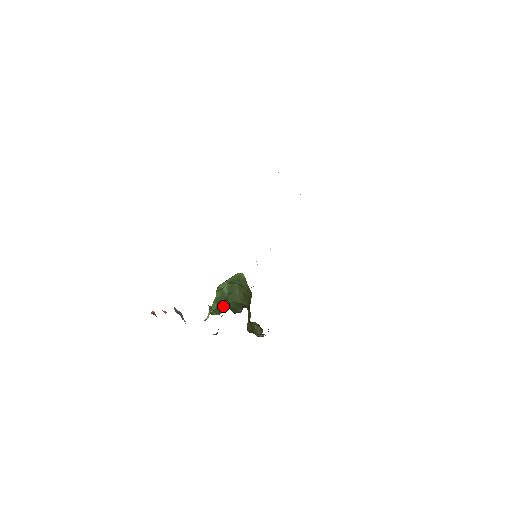
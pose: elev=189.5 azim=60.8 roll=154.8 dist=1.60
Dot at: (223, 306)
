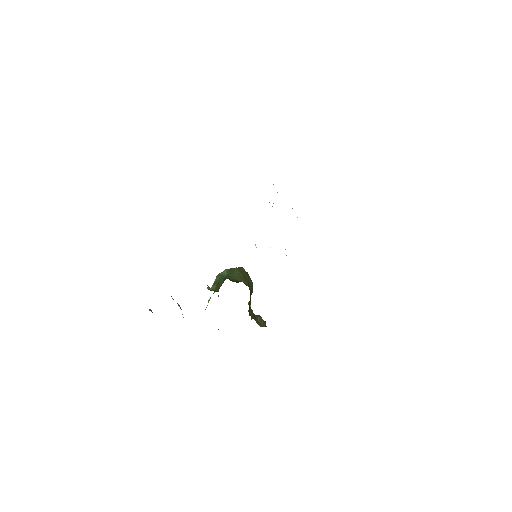
Dot at: (222, 283)
